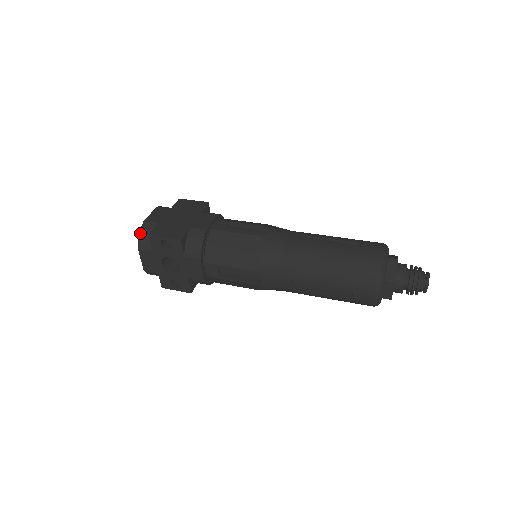
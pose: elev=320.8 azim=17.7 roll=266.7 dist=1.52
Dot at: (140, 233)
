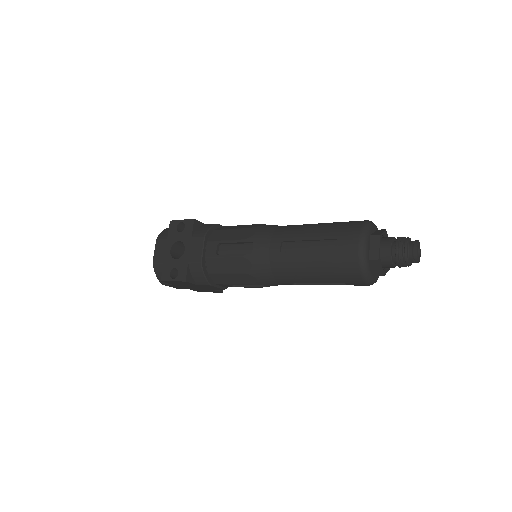
Dot at: (164, 230)
